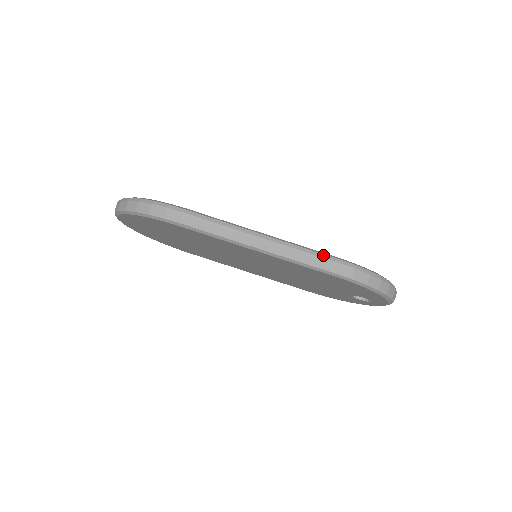
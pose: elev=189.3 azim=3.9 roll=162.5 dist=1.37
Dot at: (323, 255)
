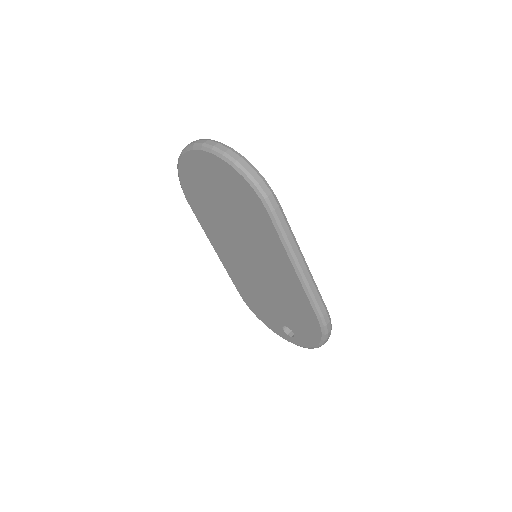
Dot at: occluded
